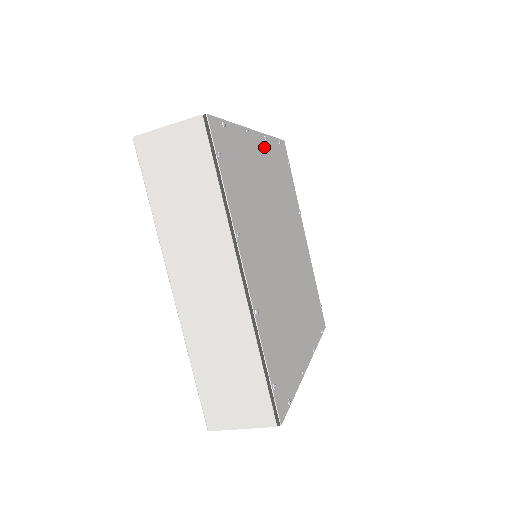
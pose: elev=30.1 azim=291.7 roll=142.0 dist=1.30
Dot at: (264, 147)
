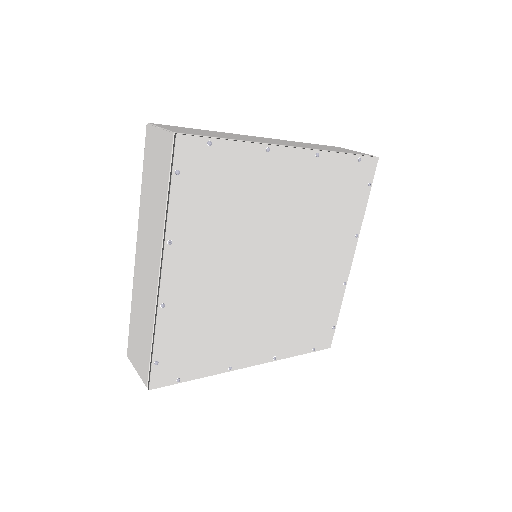
Dot at: (179, 254)
